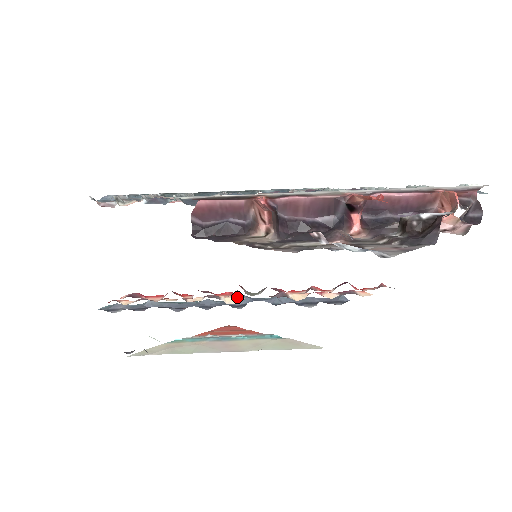
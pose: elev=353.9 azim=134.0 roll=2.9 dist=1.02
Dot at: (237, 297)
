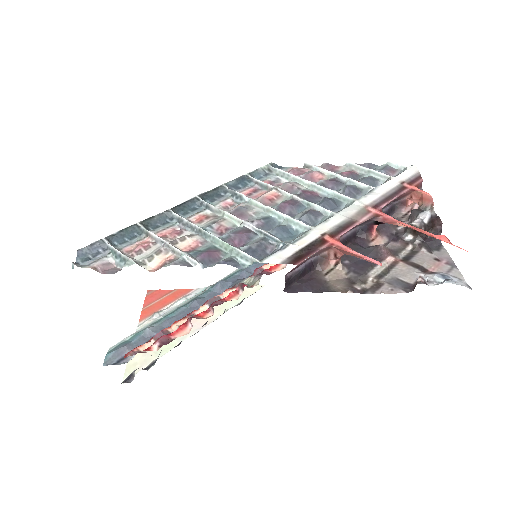
Dot at: (229, 290)
